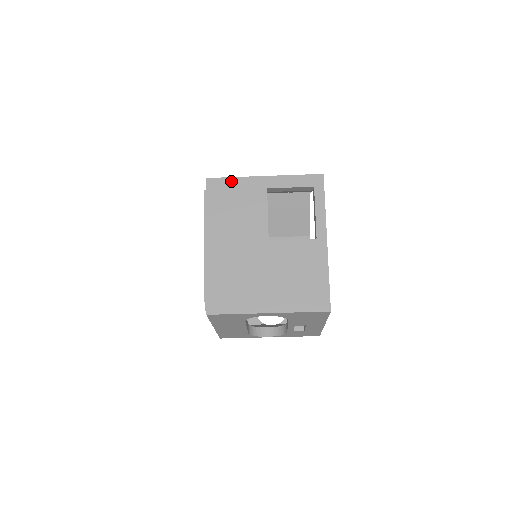
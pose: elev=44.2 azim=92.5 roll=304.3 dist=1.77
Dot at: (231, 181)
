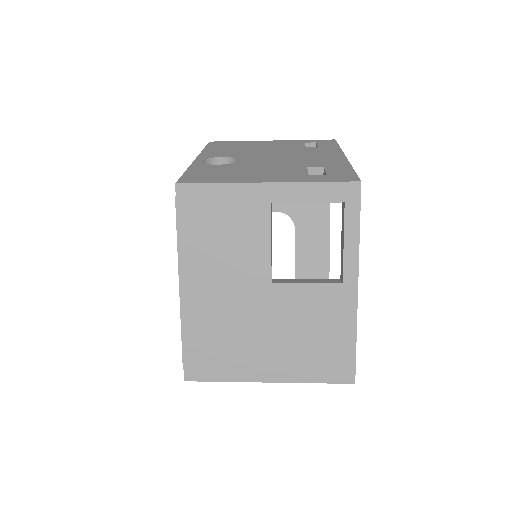
Dot at: (215, 189)
